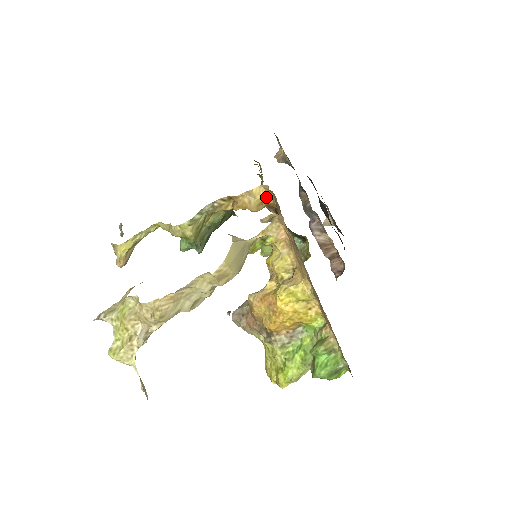
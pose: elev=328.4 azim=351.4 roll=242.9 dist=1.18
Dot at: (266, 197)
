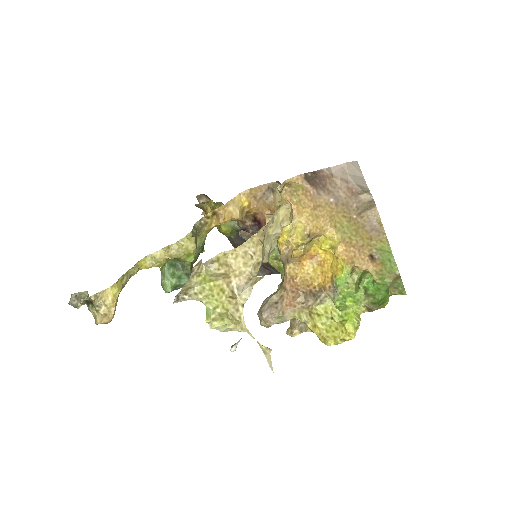
Dot at: (246, 203)
